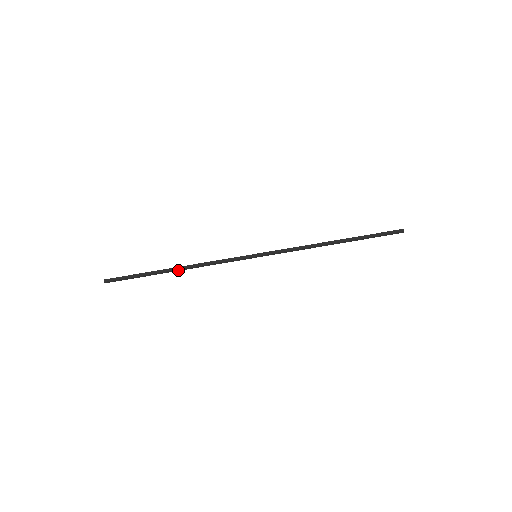
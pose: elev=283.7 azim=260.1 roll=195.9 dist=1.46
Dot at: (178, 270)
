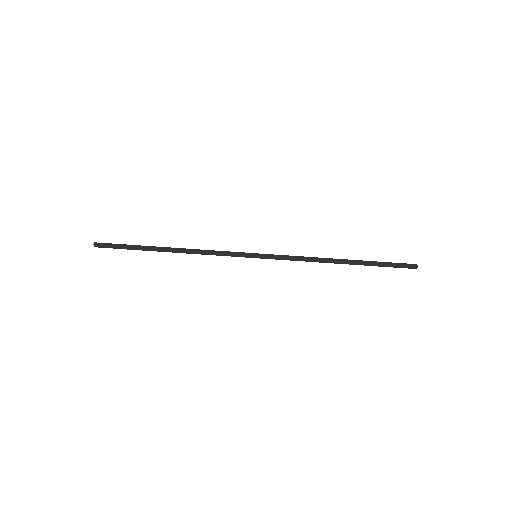
Dot at: (172, 251)
